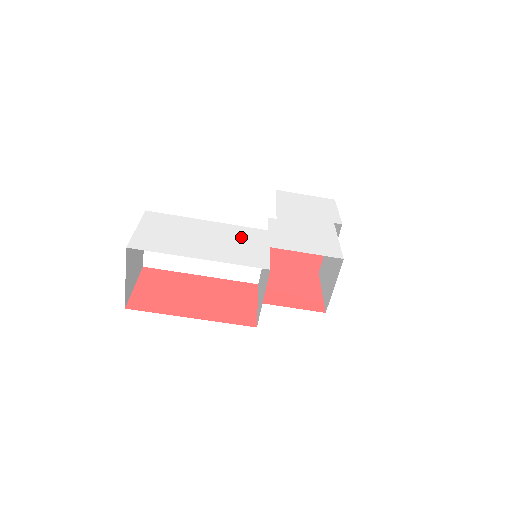
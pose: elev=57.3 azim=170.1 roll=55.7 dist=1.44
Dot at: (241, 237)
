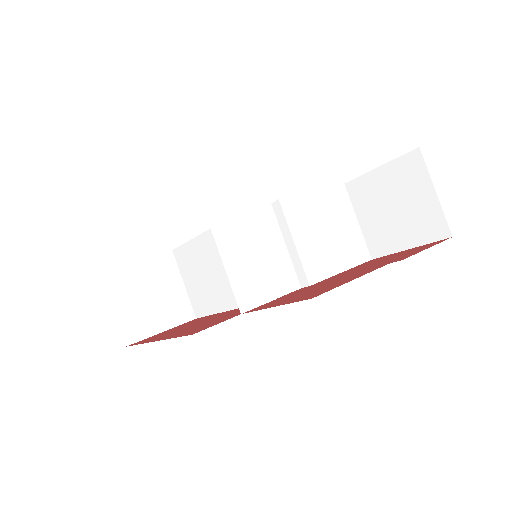
Dot at: occluded
